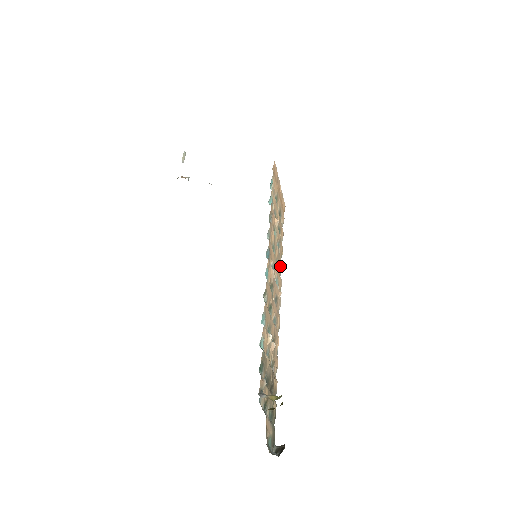
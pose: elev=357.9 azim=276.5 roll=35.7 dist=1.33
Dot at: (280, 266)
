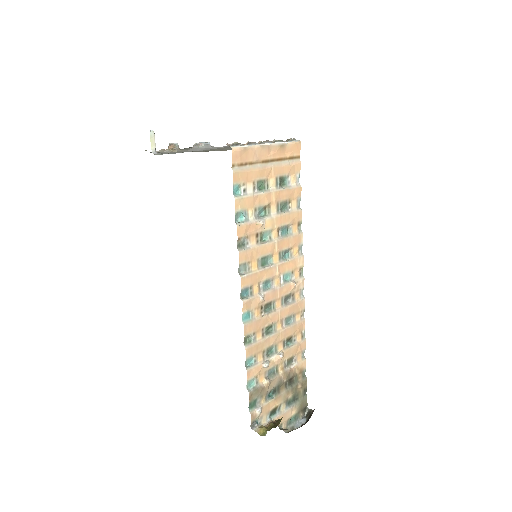
Dot at: (295, 244)
